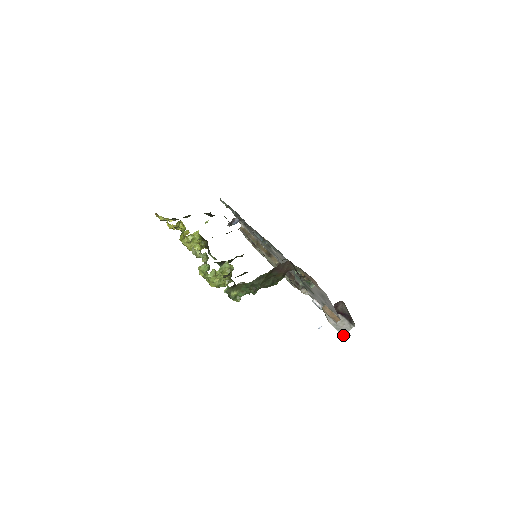
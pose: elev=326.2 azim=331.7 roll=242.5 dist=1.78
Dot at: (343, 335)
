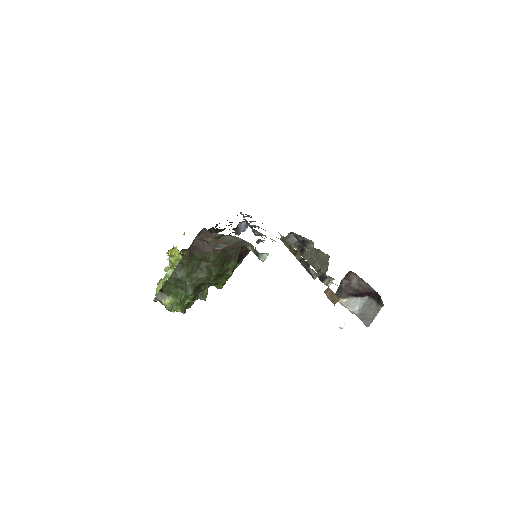
Dot at: (367, 326)
